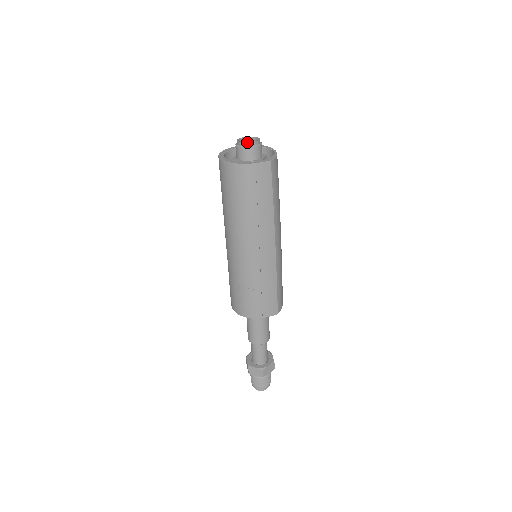
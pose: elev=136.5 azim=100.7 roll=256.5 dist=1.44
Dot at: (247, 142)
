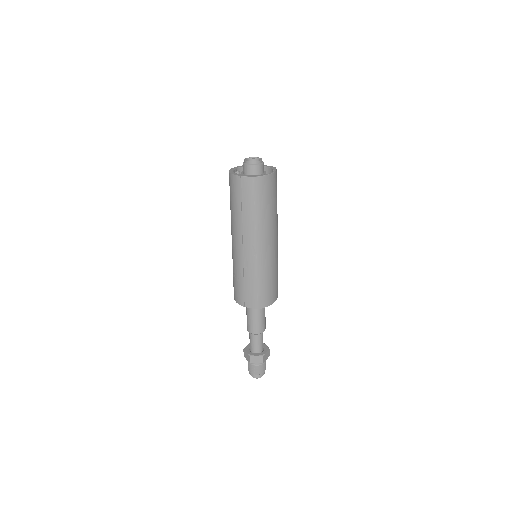
Dot at: occluded
